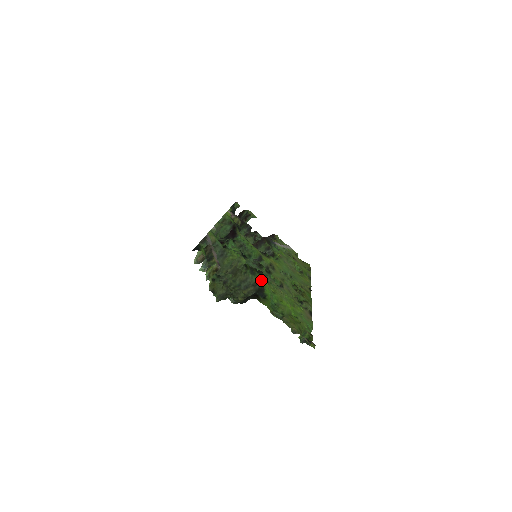
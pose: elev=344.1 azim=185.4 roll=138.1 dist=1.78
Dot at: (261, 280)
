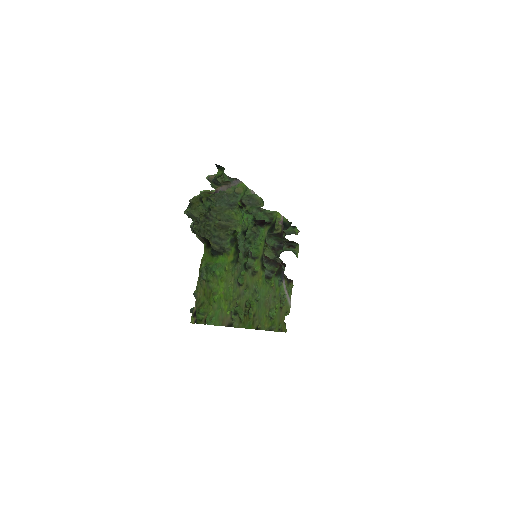
Dot at: (230, 252)
